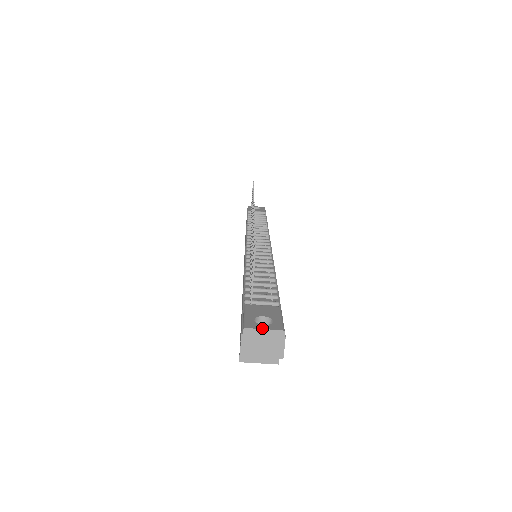
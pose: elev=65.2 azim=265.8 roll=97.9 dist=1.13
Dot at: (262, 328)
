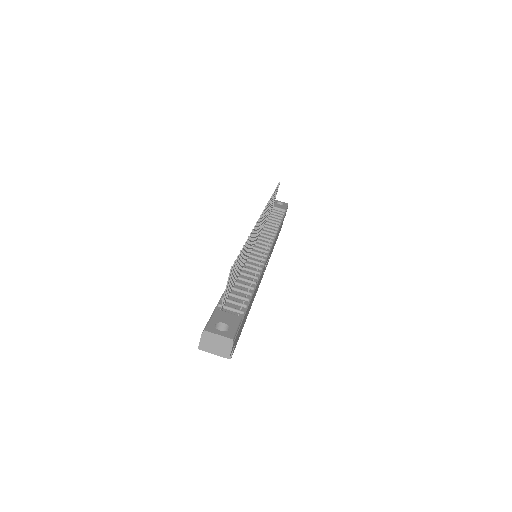
Dot at: (217, 333)
